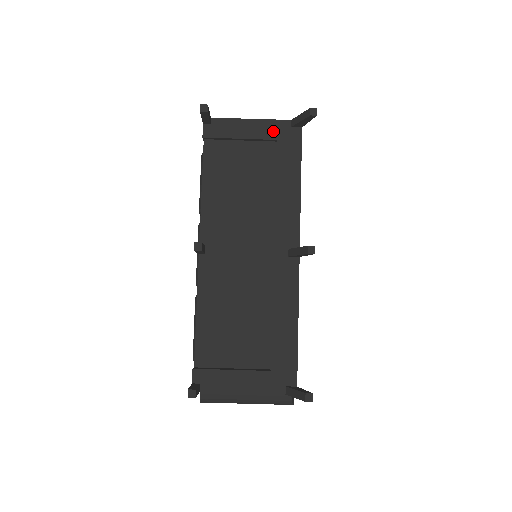
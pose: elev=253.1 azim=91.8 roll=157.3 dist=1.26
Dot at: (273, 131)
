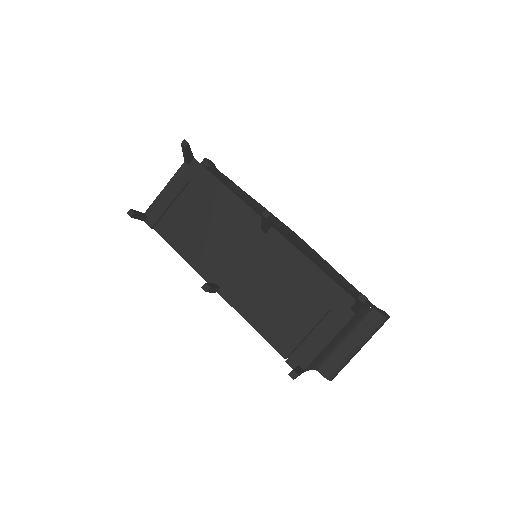
Dot at: (182, 179)
